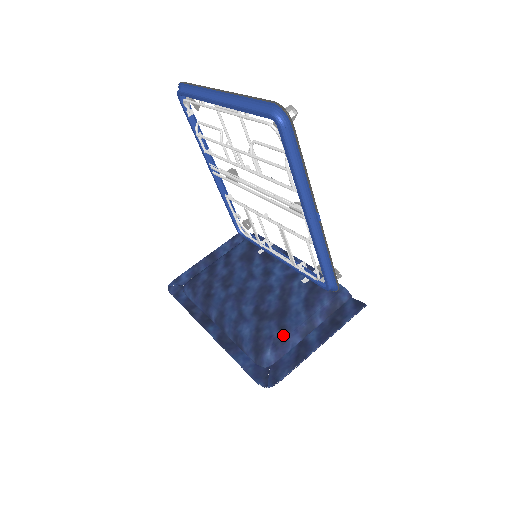
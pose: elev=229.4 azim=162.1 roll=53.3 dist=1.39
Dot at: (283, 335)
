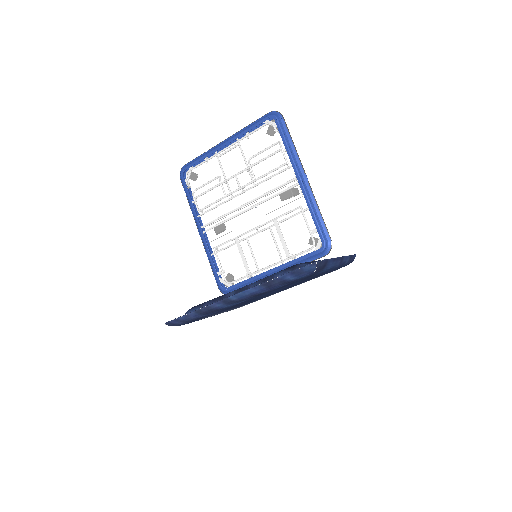
Dot at: occluded
